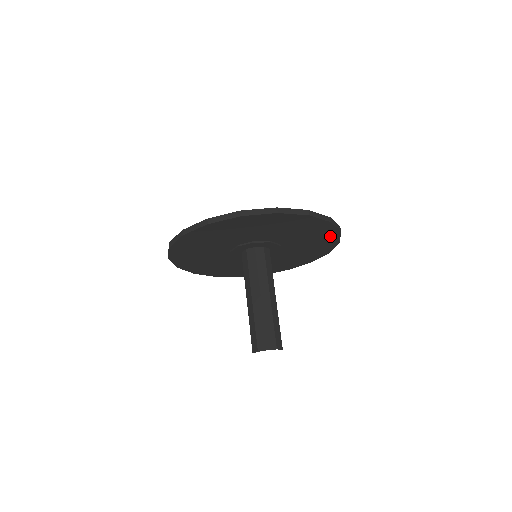
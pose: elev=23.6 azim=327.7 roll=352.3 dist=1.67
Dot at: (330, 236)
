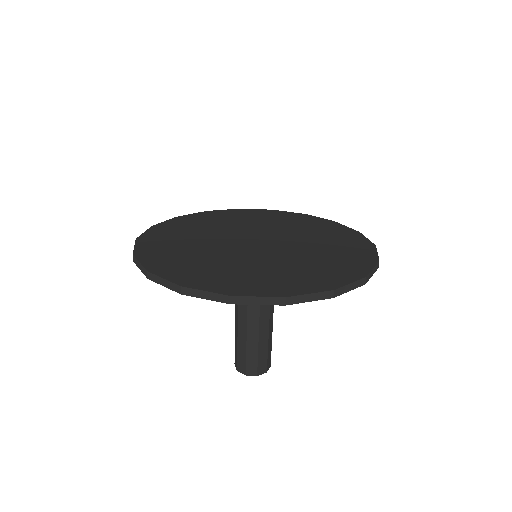
Dot at: occluded
